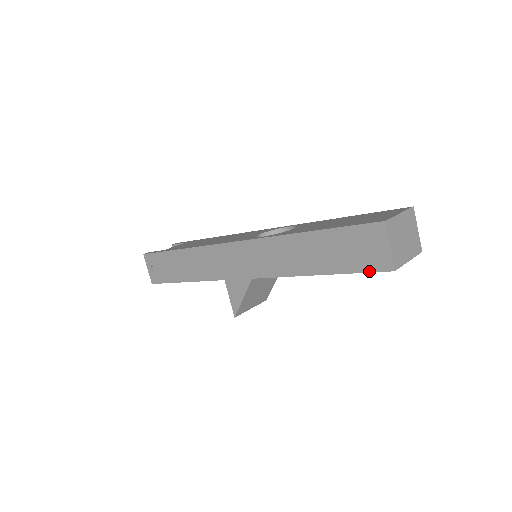
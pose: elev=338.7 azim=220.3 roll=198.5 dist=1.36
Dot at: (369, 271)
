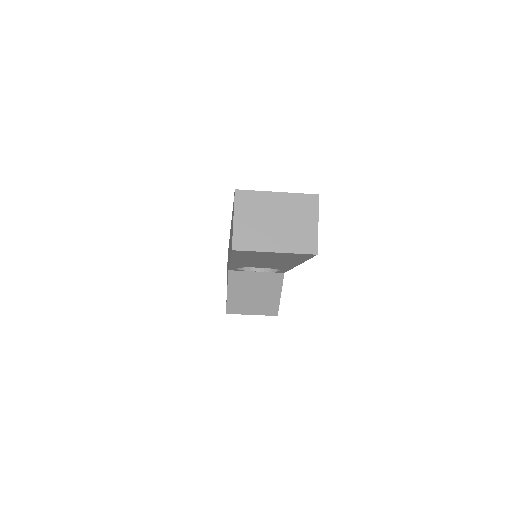
Dot at: occluded
